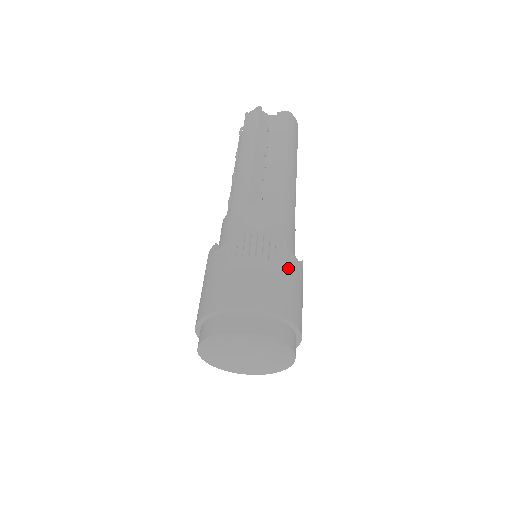
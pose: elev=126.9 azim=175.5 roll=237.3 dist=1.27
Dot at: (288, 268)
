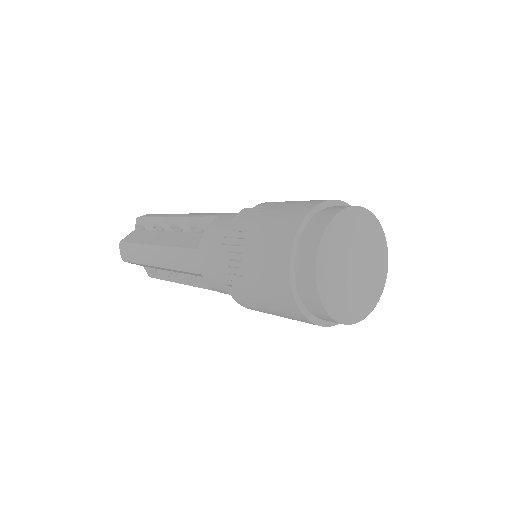
Dot at: occluded
